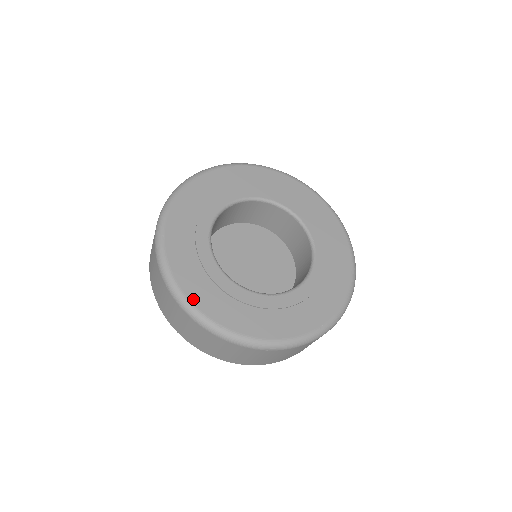
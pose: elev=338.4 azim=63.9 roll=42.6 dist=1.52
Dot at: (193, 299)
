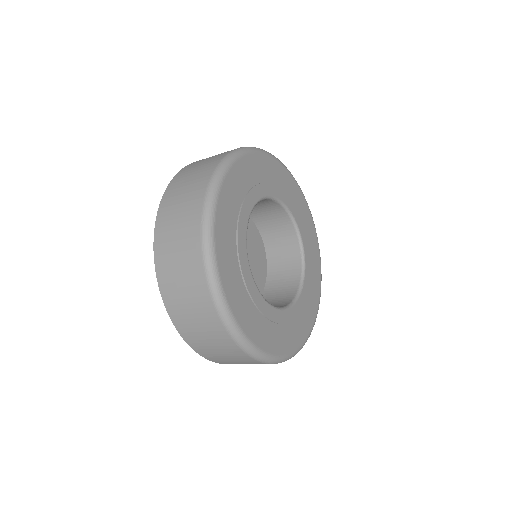
Dot at: (218, 252)
